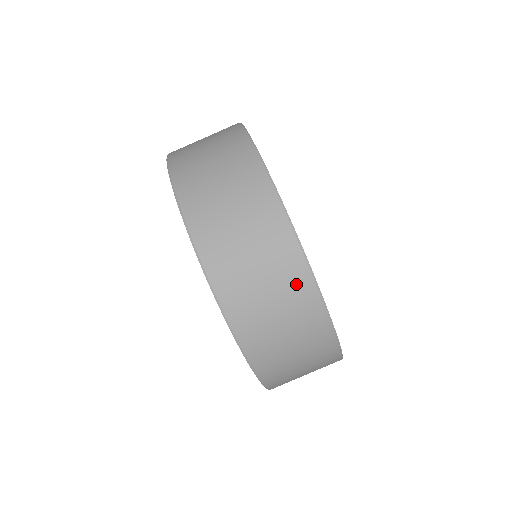
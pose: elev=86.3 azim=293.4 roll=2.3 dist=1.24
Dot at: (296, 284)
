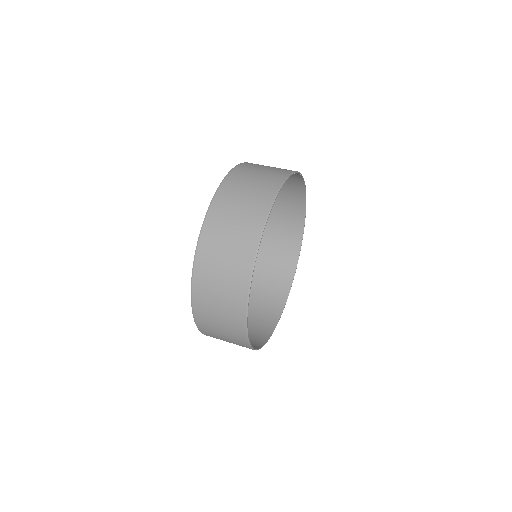
Dot at: (238, 285)
